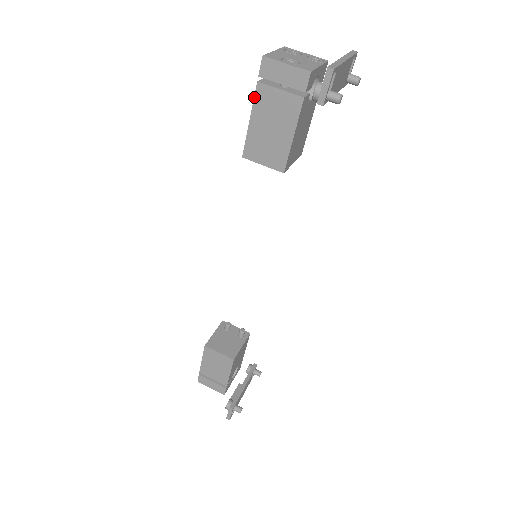
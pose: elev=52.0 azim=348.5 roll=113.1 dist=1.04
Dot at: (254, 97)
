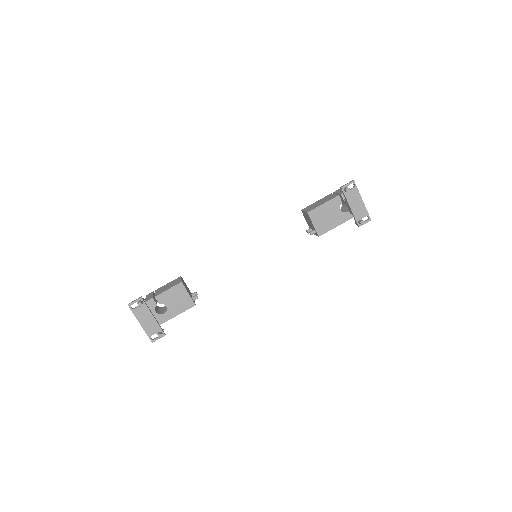
Dot at: occluded
